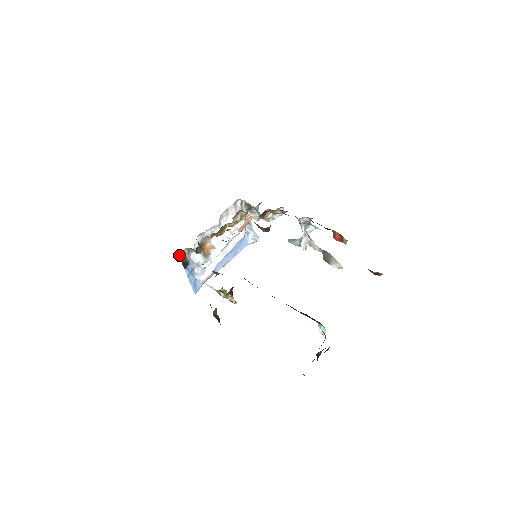
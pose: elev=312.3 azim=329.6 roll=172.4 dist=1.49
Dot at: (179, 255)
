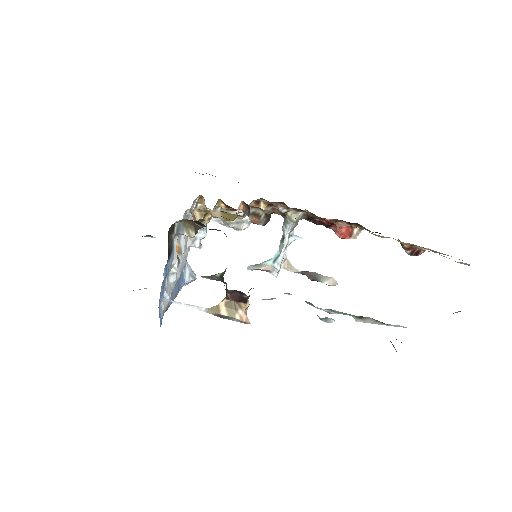
Dot at: (168, 231)
